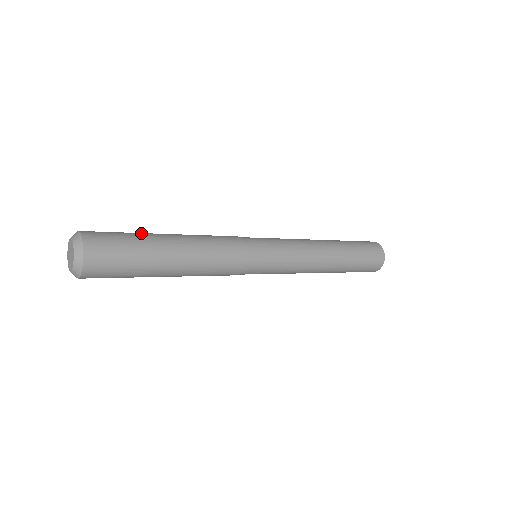
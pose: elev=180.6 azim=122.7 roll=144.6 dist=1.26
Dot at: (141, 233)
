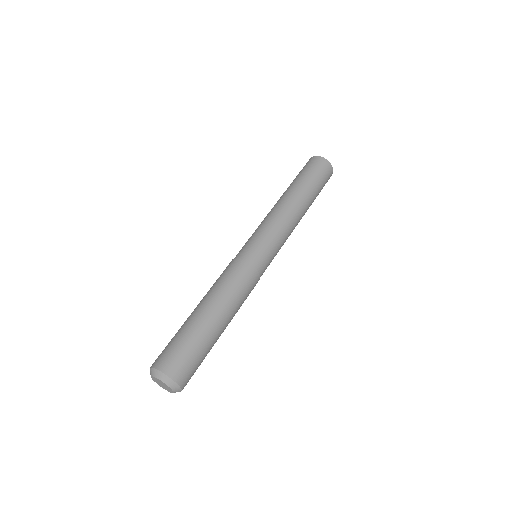
Dot at: (200, 334)
